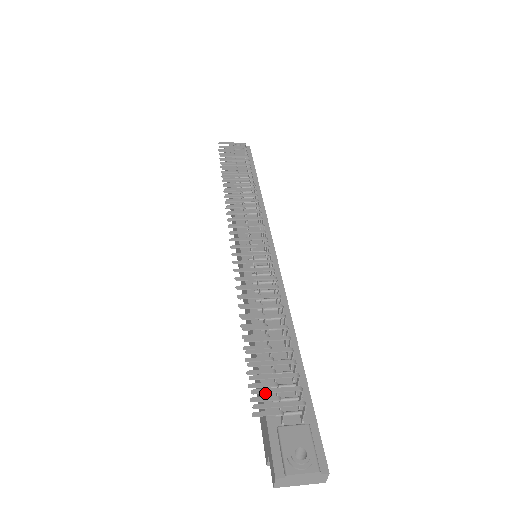
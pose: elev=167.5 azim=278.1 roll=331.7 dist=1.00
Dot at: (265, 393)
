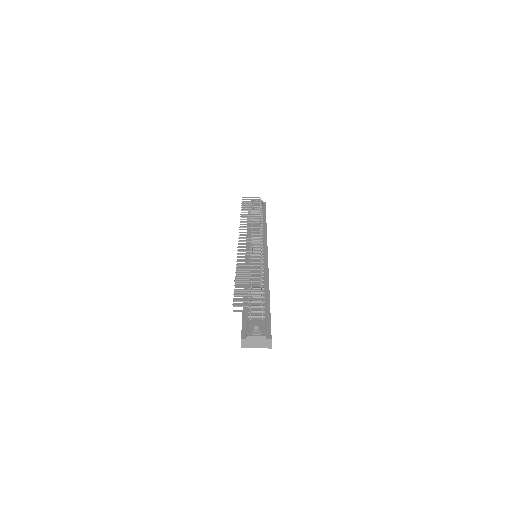
Dot at: occluded
